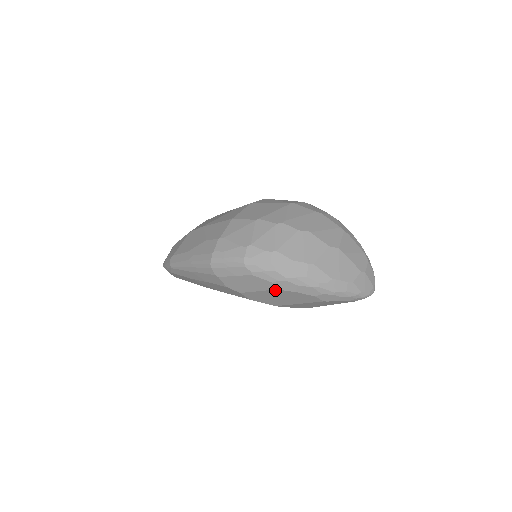
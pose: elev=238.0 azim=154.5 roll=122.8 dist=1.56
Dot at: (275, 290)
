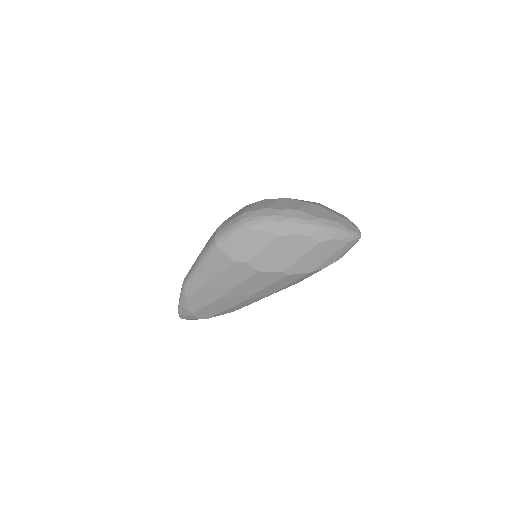
Dot at: (274, 240)
